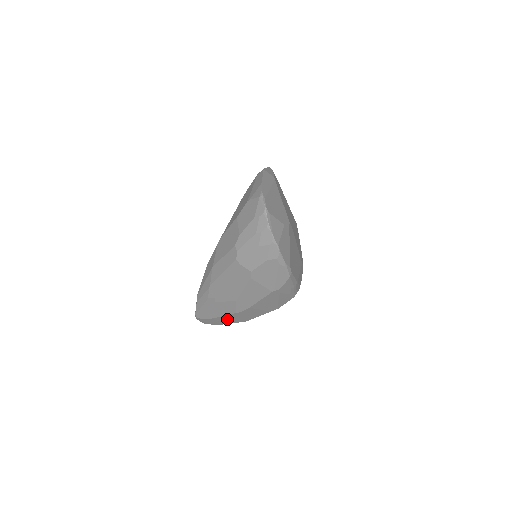
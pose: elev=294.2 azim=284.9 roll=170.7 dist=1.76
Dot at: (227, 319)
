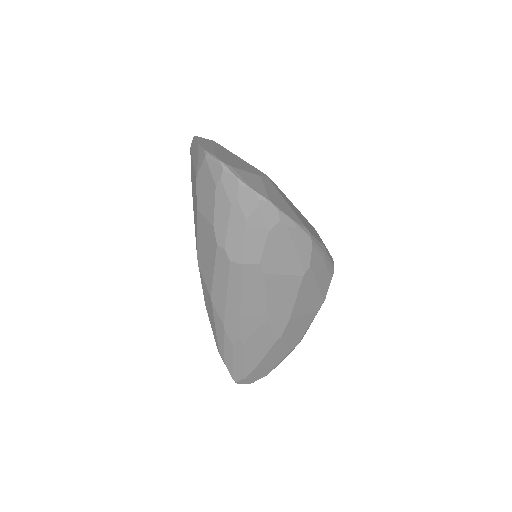
Dot at: (273, 357)
